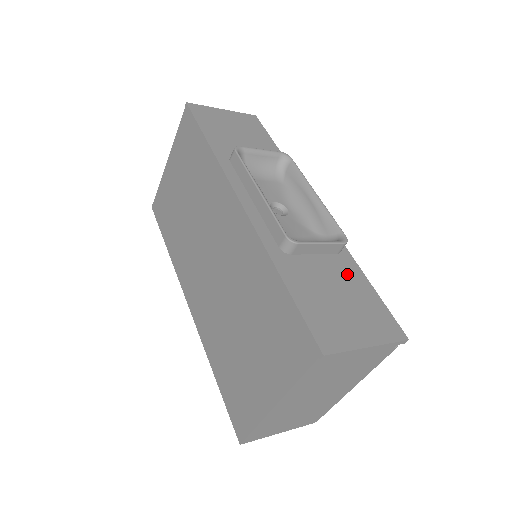
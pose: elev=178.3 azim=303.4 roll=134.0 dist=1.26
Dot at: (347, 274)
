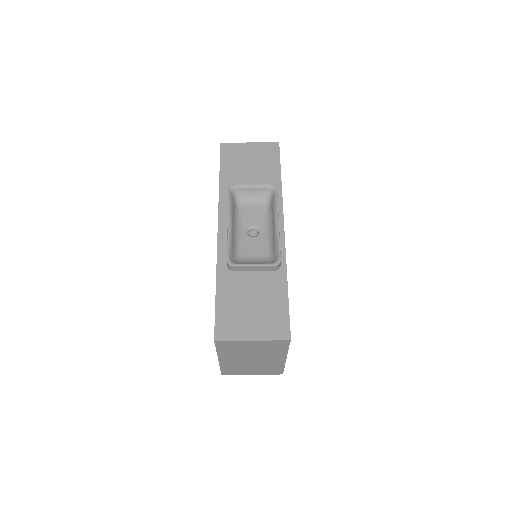
Dot at: (272, 287)
